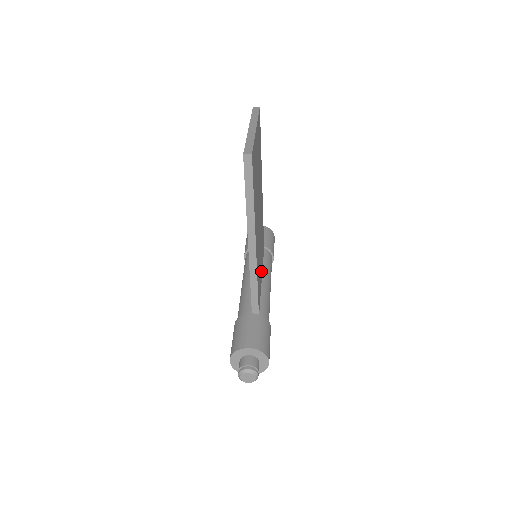
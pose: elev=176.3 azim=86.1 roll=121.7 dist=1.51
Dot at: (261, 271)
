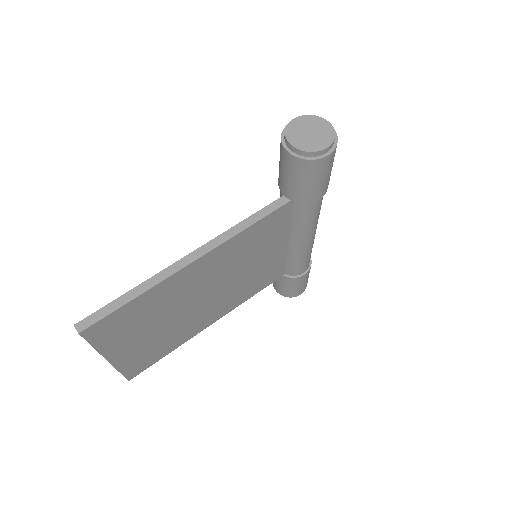
Dot at: (278, 249)
